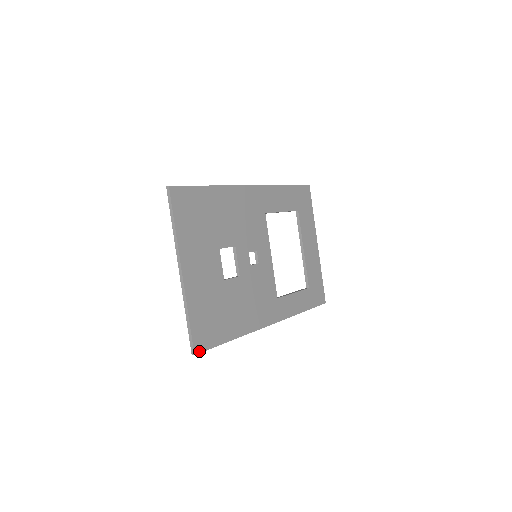
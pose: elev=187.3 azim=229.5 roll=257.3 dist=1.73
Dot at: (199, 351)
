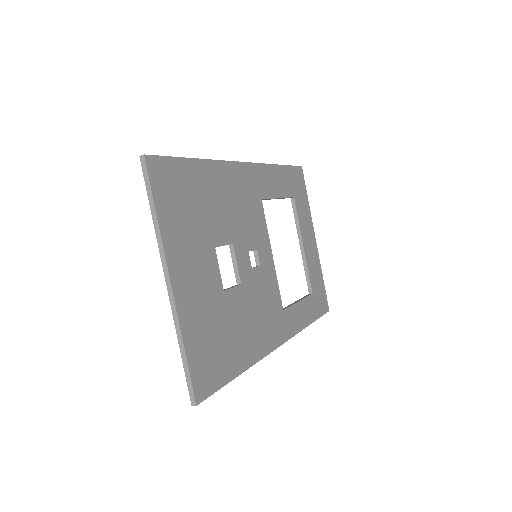
Dot at: (201, 398)
